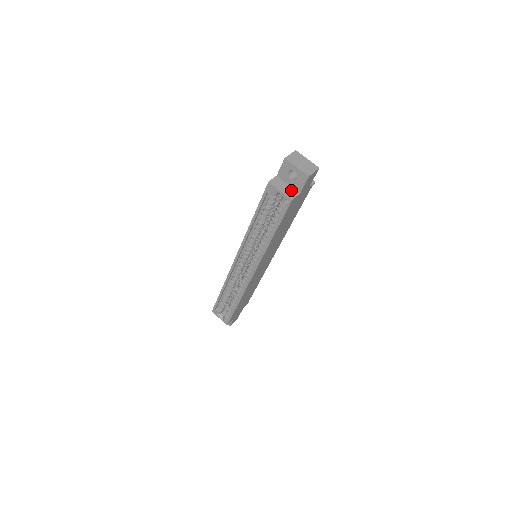
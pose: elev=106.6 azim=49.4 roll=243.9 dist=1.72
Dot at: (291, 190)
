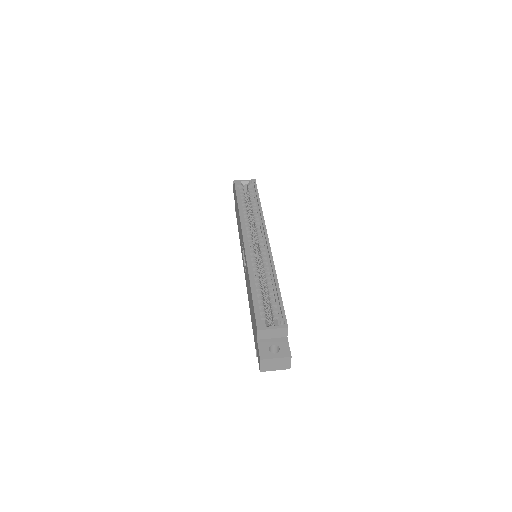
Dot at: occluded
